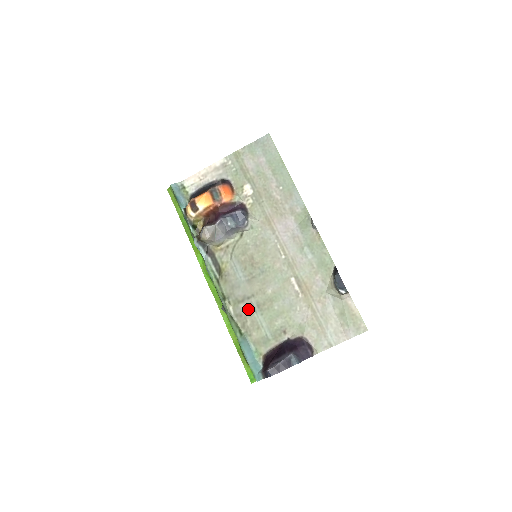
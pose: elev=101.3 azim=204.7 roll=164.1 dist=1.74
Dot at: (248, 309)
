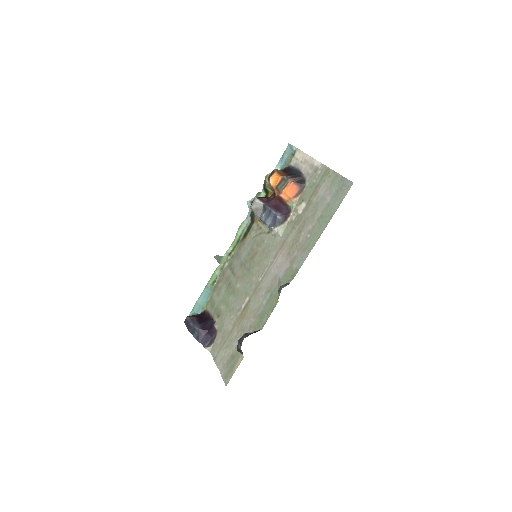
Dot at: (227, 277)
